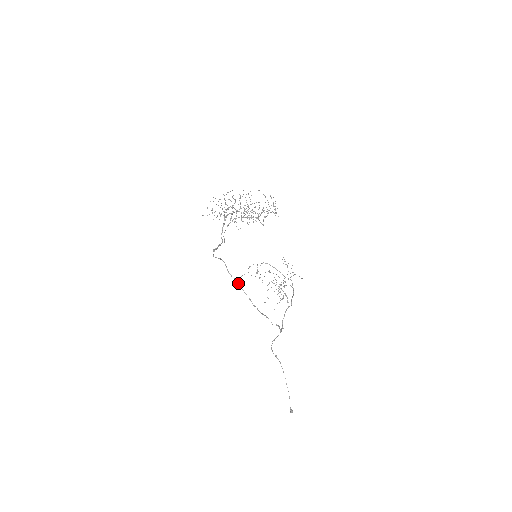
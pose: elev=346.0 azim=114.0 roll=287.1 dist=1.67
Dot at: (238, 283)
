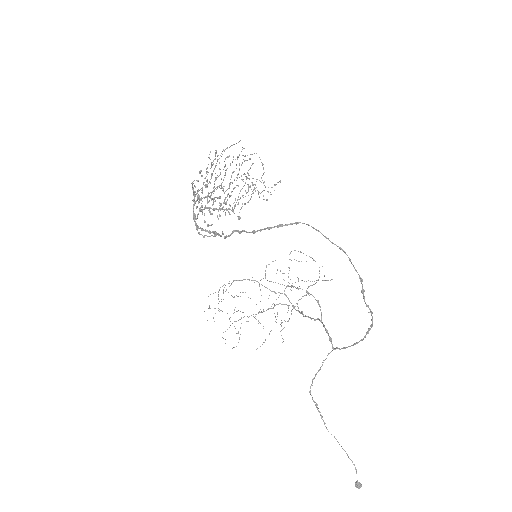
Dot at: (345, 252)
